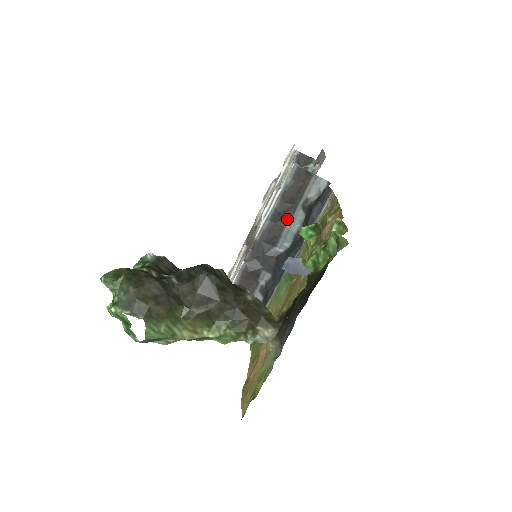
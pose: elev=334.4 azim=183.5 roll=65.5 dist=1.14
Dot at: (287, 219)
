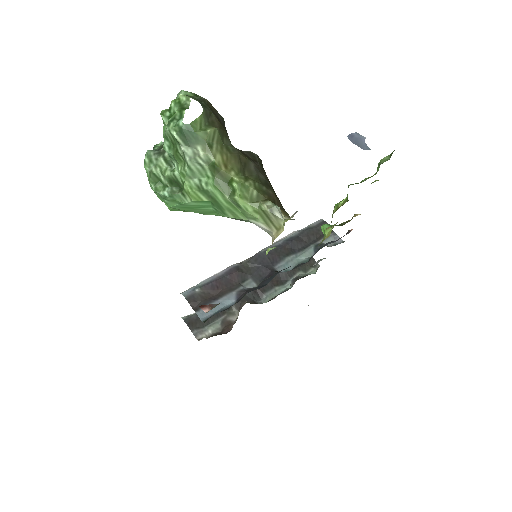
Dot at: (296, 250)
